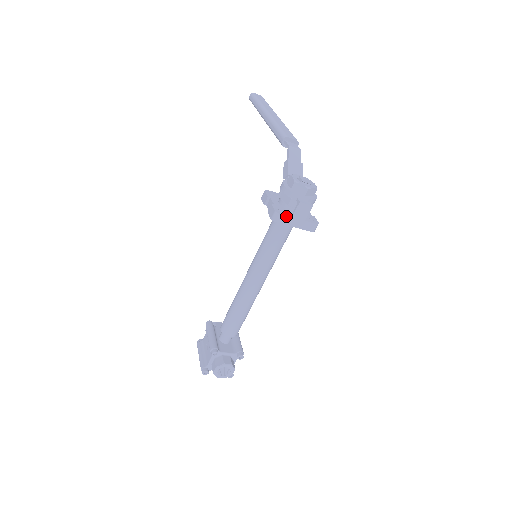
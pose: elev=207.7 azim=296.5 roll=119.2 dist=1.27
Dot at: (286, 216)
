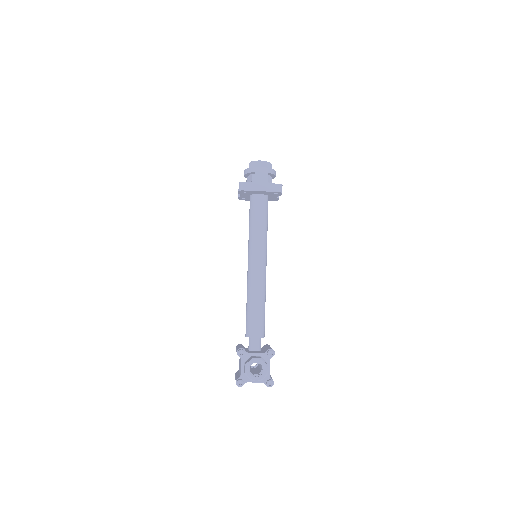
Dot at: (249, 183)
